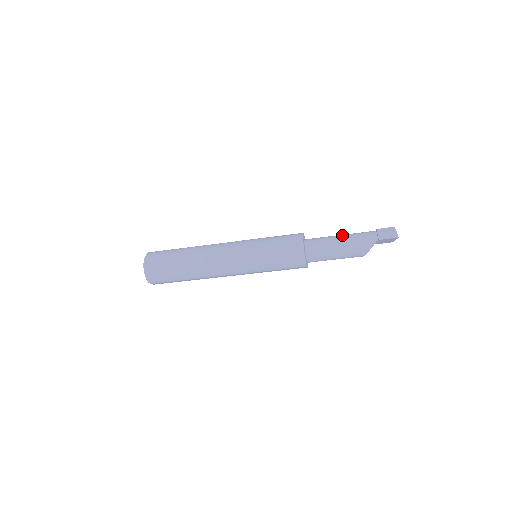
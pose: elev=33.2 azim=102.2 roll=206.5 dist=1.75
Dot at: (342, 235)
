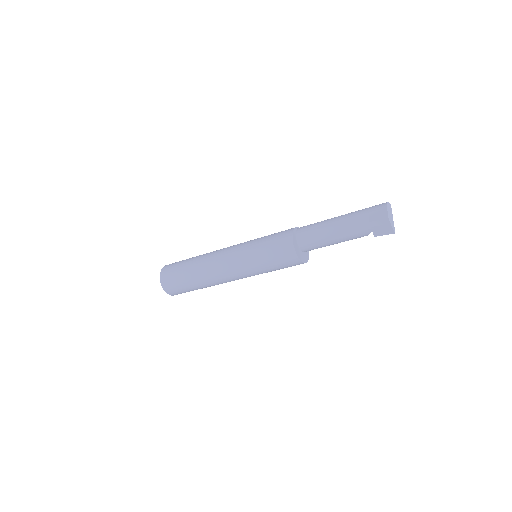
Dot at: (333, 229)
